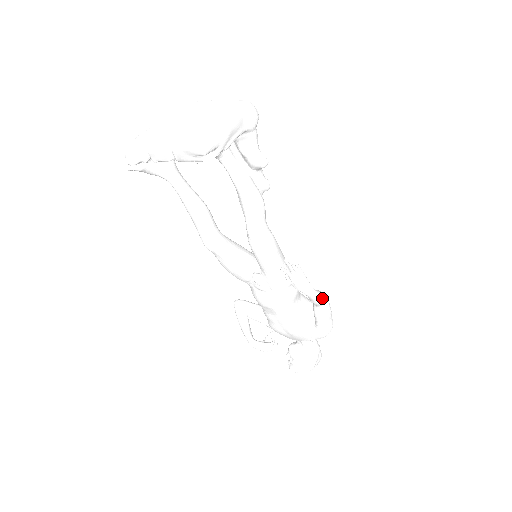
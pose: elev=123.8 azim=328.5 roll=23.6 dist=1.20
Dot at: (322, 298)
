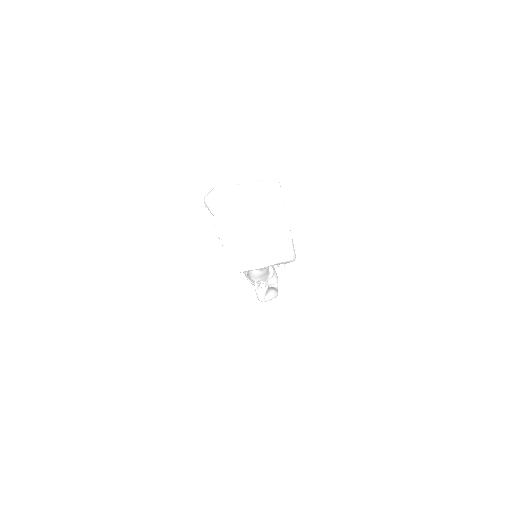
Dot at: (269, 300)
